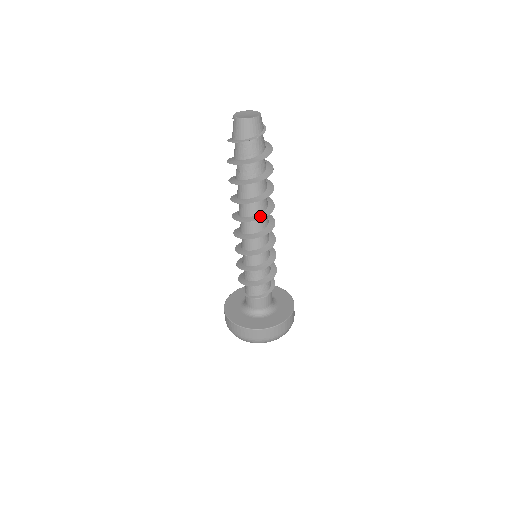
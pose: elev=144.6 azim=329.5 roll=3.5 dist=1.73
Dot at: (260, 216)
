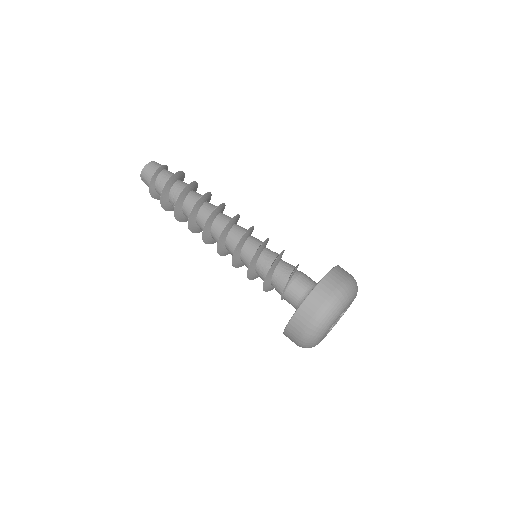
Dot at: (213, 212)
